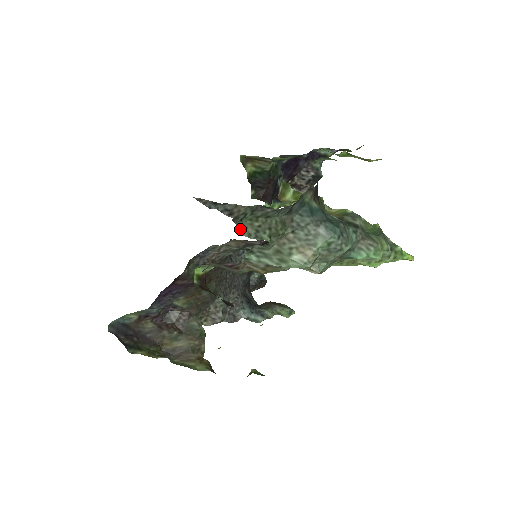
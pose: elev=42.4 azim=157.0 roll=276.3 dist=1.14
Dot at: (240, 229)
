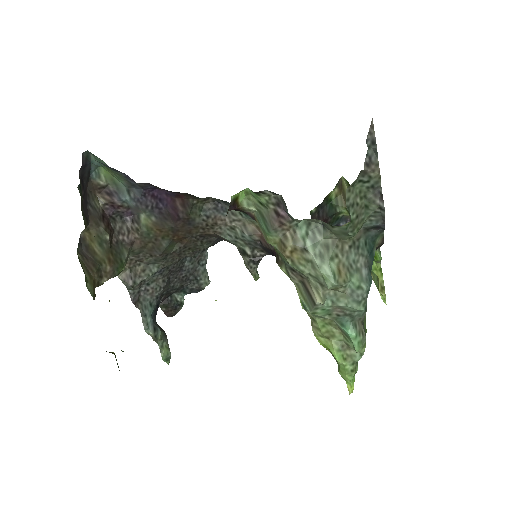
Dot at: (351, 186)
